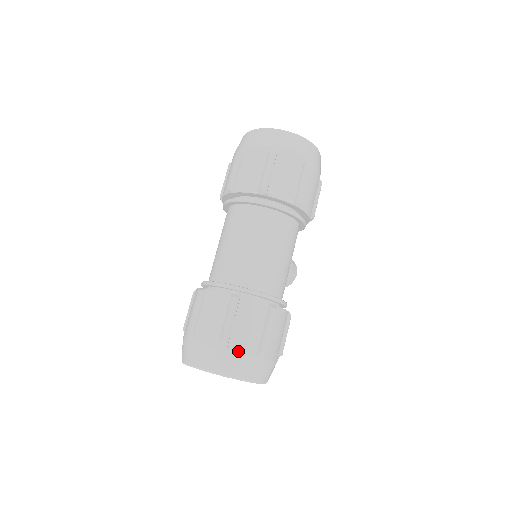
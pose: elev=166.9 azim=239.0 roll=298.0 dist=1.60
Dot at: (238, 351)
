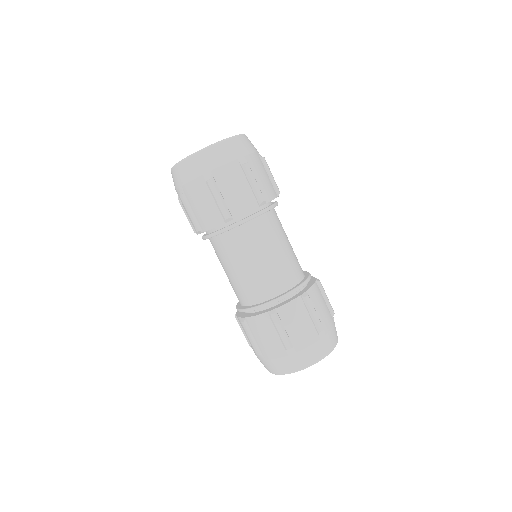
Dot at: (329, 328)
